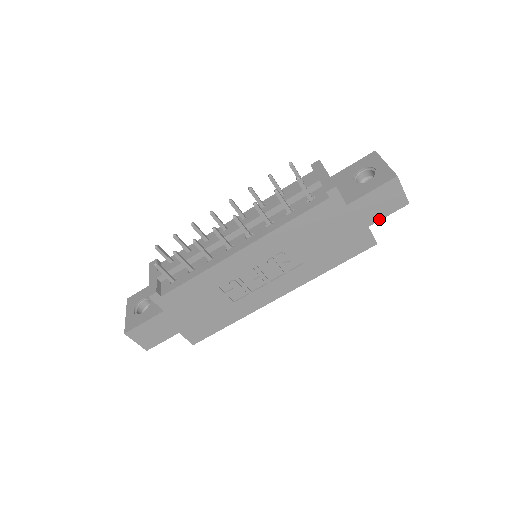
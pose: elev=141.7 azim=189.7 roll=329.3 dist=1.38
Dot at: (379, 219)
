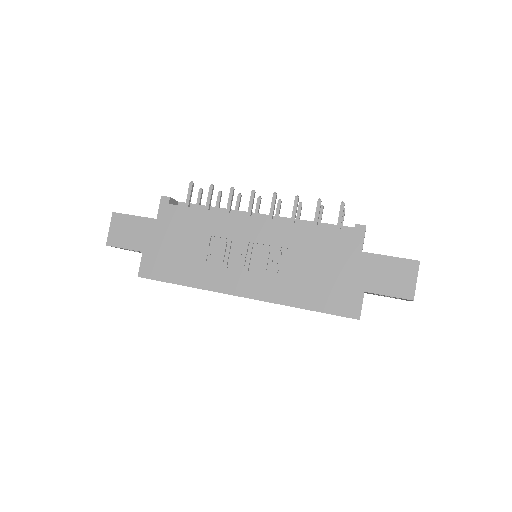
Dot at: (378, 292)
